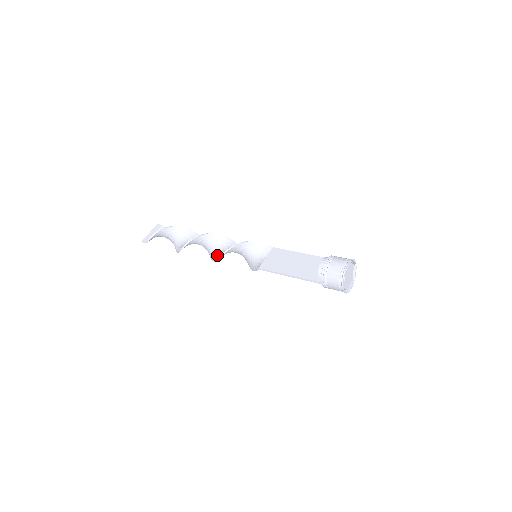
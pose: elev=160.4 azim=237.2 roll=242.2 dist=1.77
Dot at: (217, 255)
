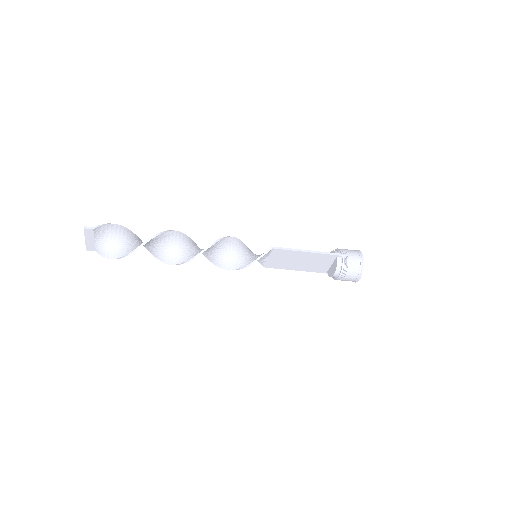
Dot at: occluded
